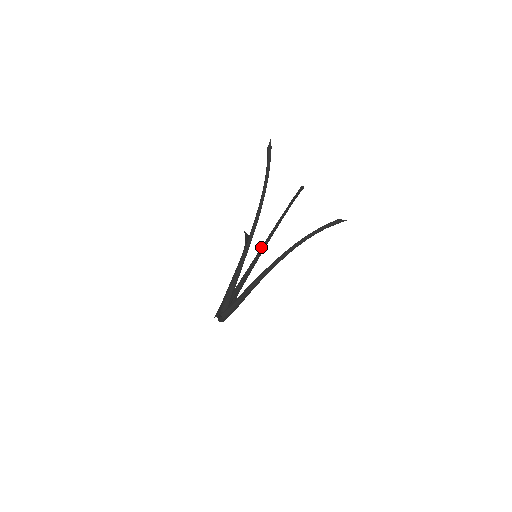
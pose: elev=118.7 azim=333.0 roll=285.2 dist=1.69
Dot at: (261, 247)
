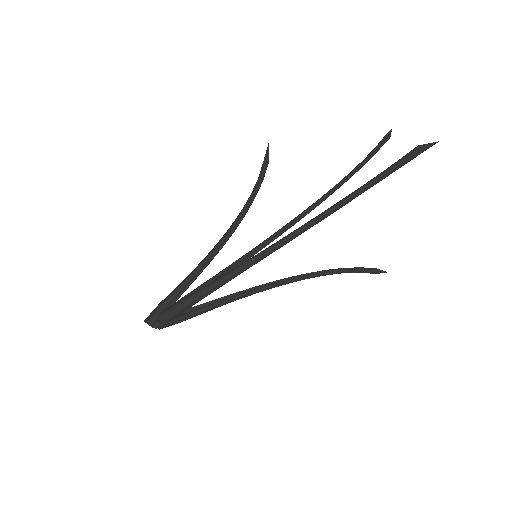
Dot at: (271, 237)
